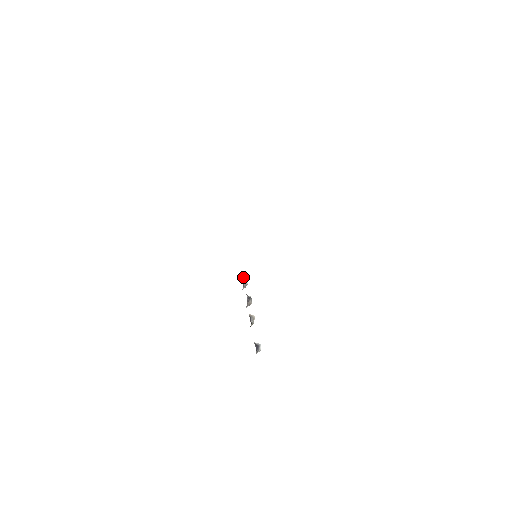
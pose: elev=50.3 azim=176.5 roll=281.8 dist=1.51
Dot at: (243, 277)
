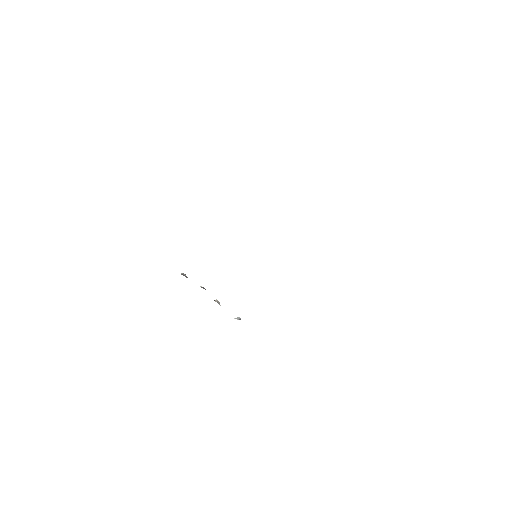
Dot at: (181, 274)
